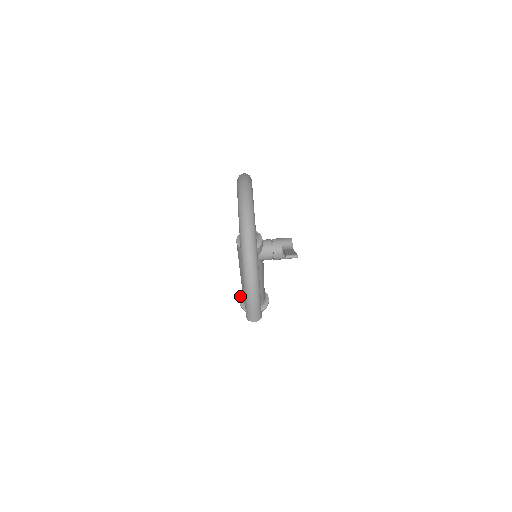
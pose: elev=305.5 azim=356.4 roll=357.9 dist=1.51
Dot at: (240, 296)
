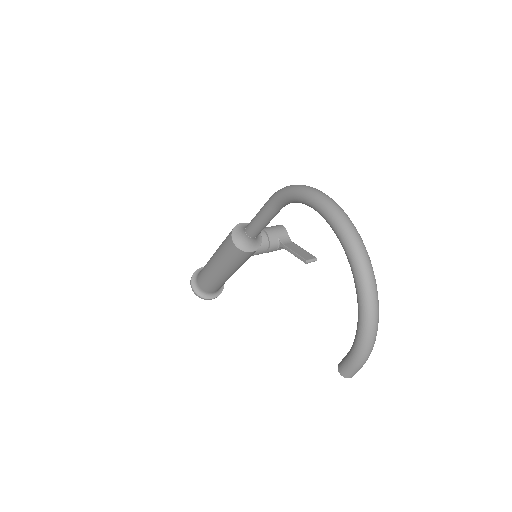
Dot at: (191, 280)
